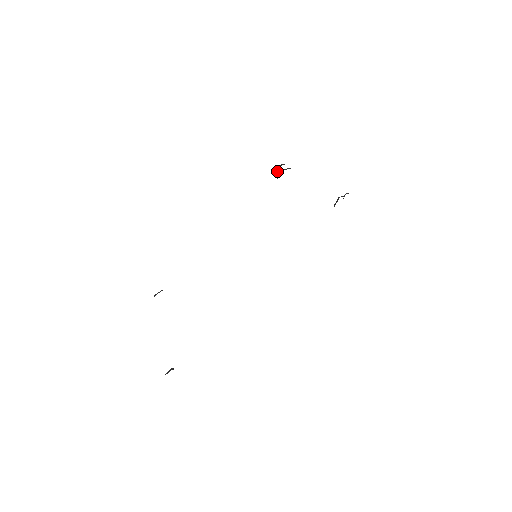
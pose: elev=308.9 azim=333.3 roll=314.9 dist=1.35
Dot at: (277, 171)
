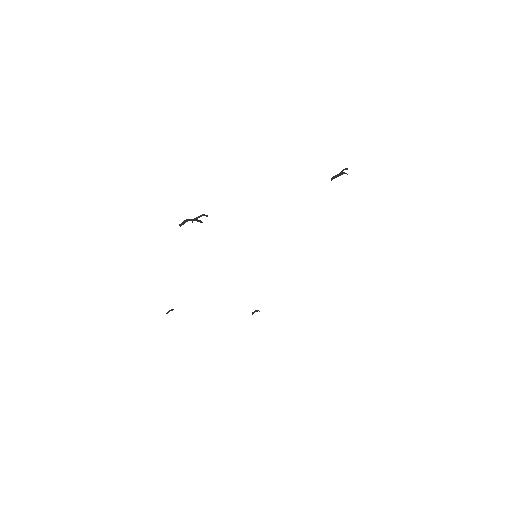
Dot at: occluded
